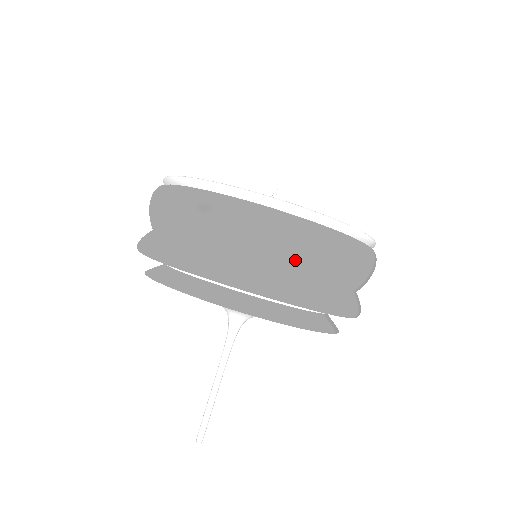
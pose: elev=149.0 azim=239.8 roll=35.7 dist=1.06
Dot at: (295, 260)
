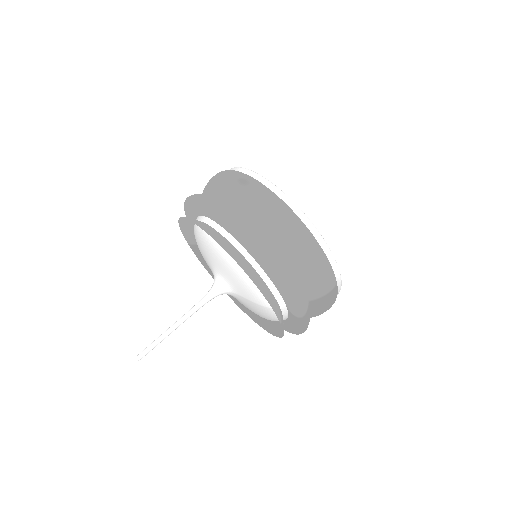
Dot at: (280, 238)
